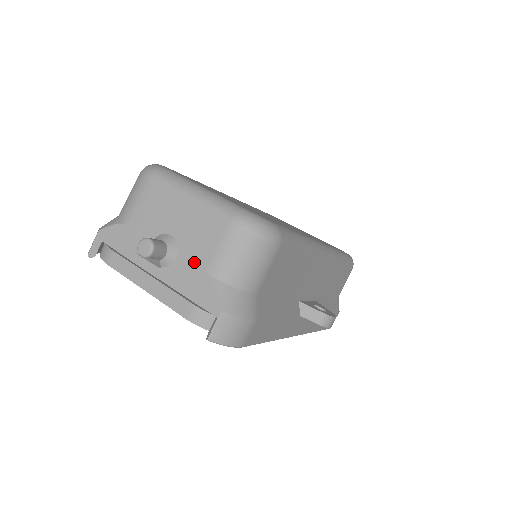
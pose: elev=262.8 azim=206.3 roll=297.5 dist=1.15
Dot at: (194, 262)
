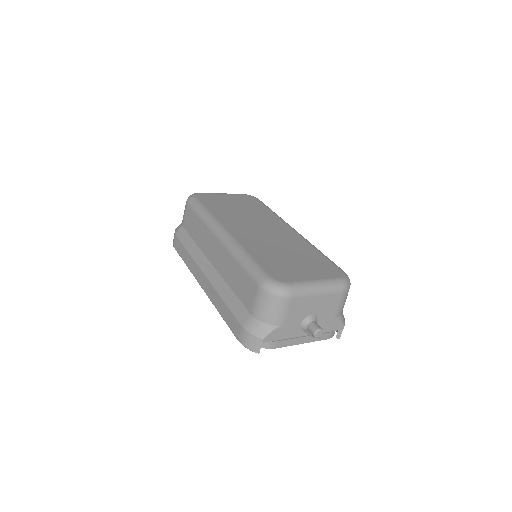
Dot at: (327, 318)
